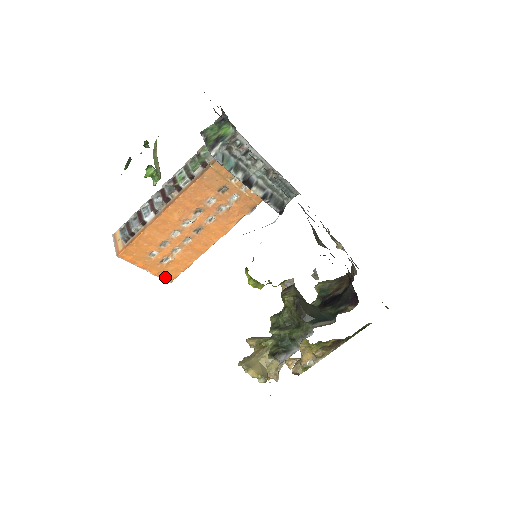
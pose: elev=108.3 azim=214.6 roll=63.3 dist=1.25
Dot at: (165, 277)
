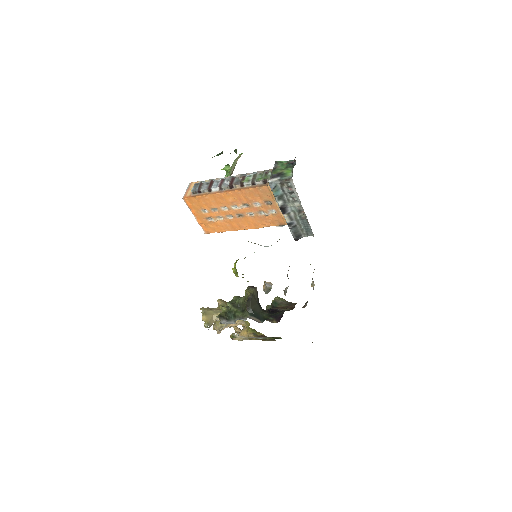
Dot at: (204, 228)
